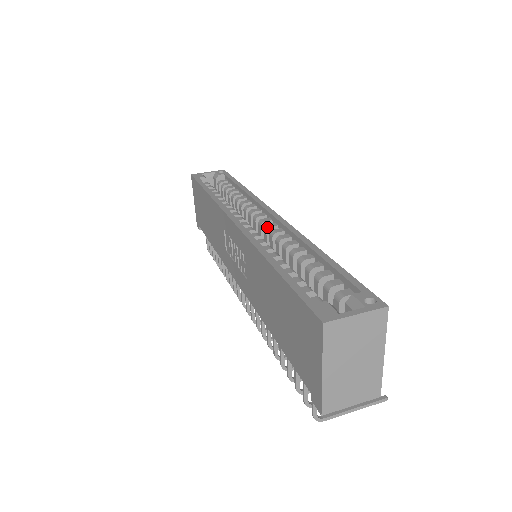
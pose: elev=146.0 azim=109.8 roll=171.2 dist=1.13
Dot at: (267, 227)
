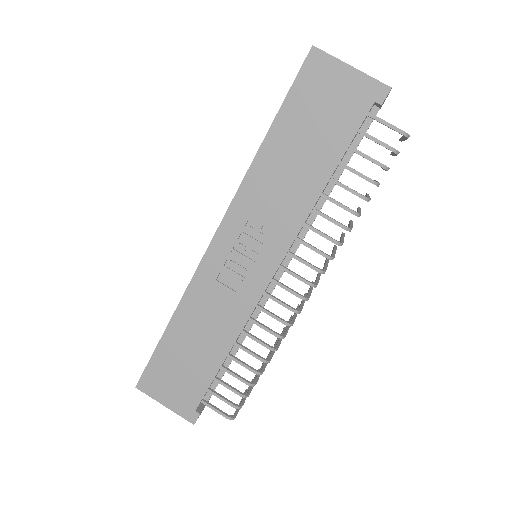
Dot at: occluded
